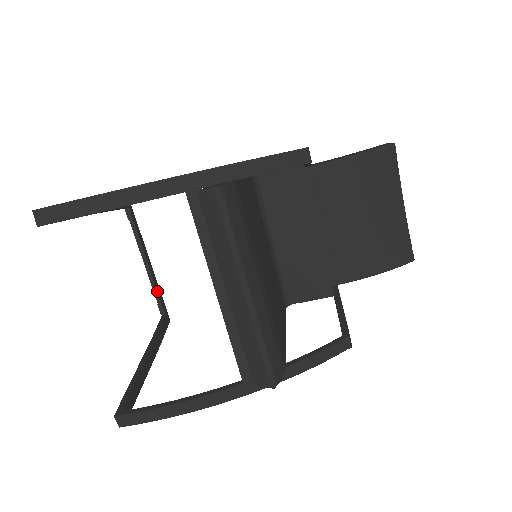
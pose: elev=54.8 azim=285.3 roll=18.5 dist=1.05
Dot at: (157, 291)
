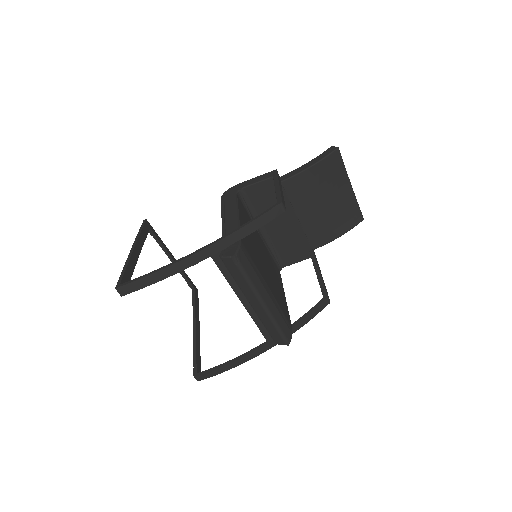
Dot at: (185, 275)
